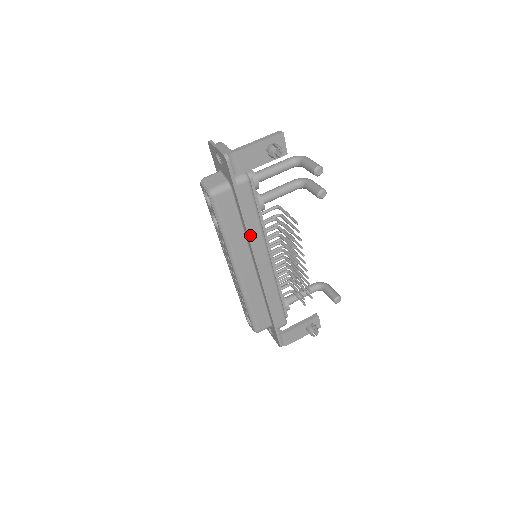
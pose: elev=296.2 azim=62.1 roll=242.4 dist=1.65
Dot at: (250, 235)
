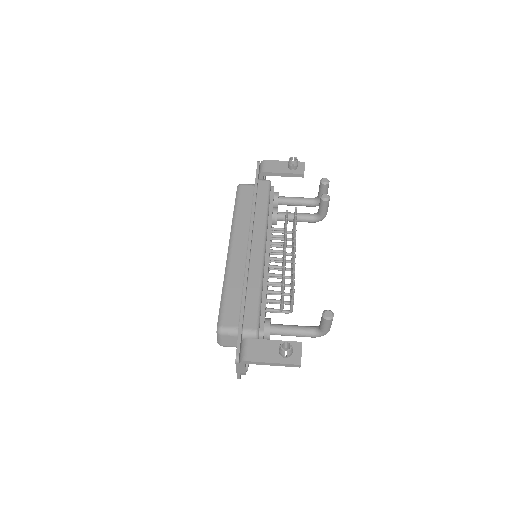
Dot at: (254, 212)
